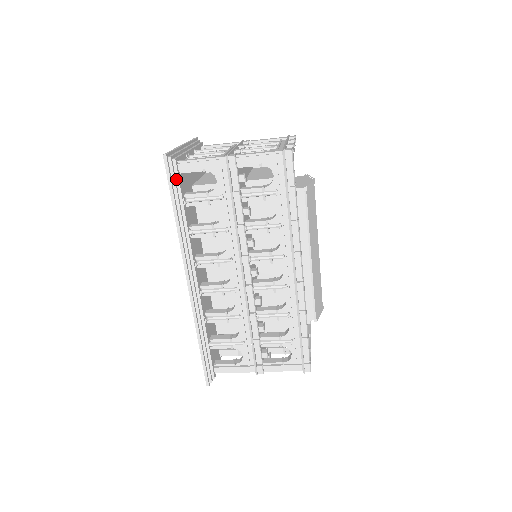
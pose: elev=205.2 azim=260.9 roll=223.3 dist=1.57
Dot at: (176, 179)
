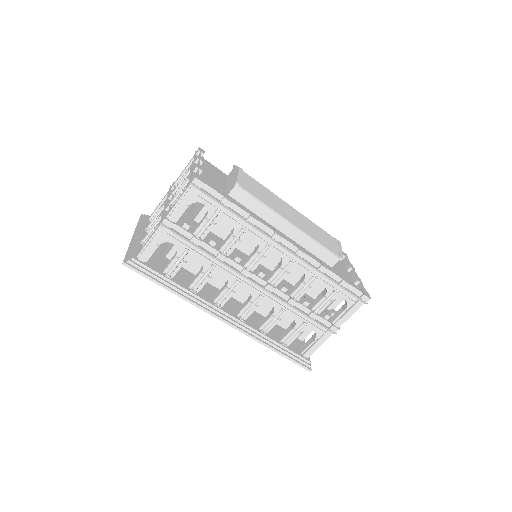
Dot at: (147, 269)
